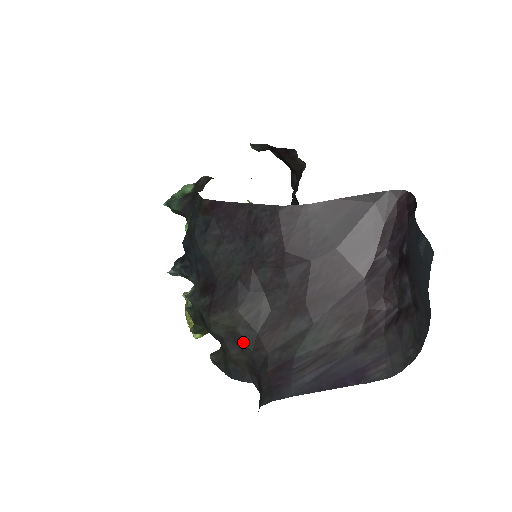
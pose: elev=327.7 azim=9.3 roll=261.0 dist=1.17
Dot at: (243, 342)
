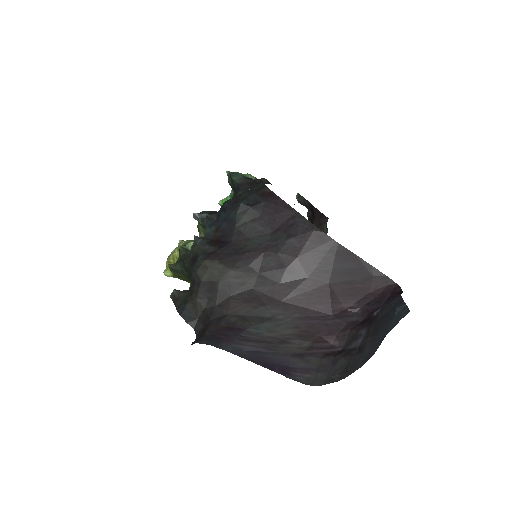
Dot at: (215, 294)
